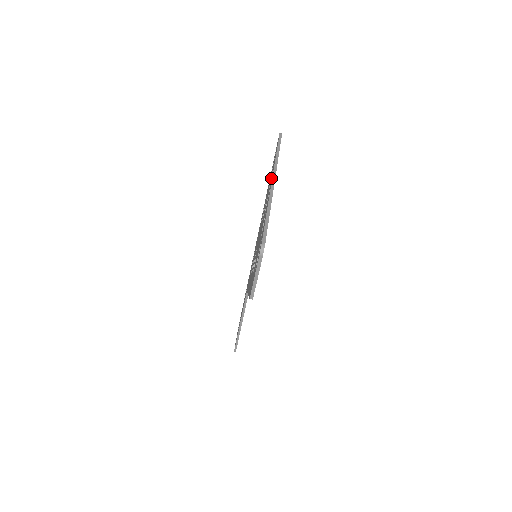
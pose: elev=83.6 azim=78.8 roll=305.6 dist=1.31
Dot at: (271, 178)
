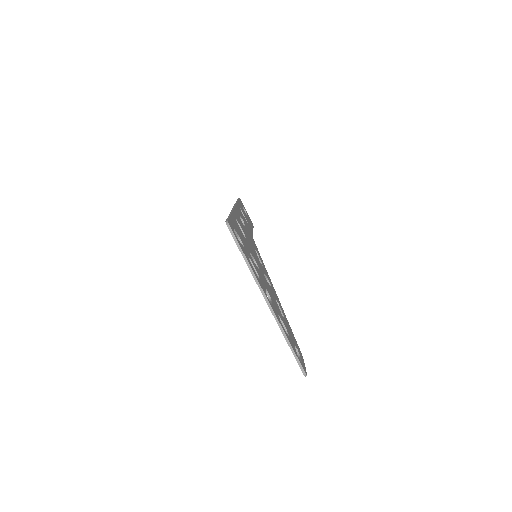
Dot at: occluded
